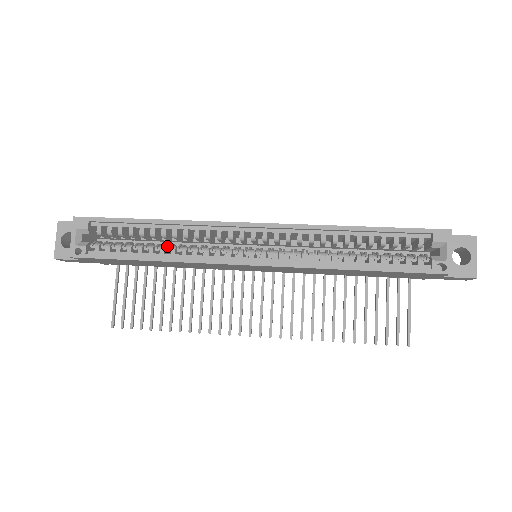
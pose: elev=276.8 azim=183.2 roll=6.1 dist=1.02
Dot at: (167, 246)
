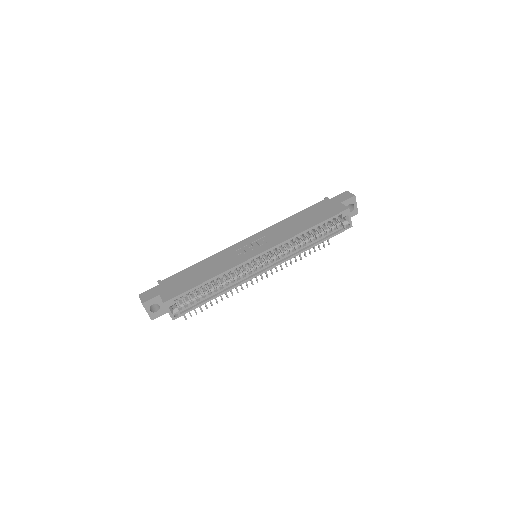
Dot at: (219, 284)
